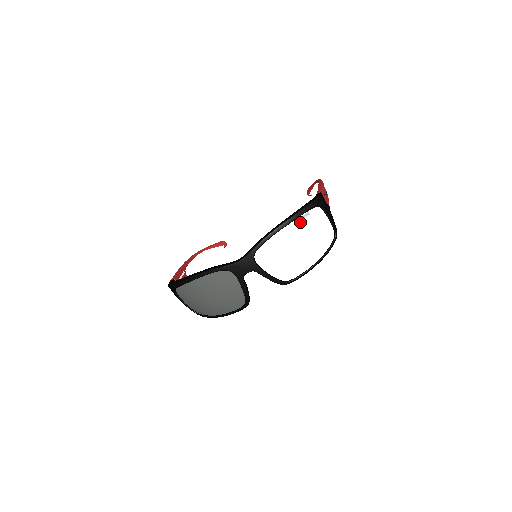
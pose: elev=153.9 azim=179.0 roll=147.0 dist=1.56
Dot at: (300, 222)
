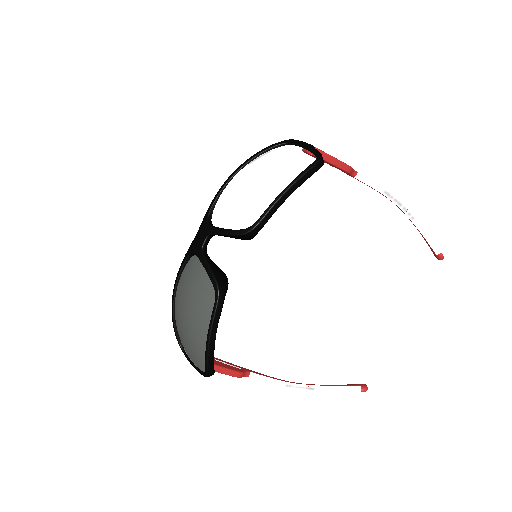
Dot at: (256, 161)
